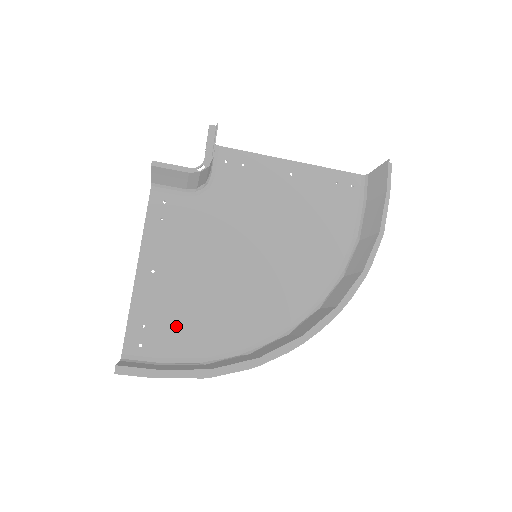
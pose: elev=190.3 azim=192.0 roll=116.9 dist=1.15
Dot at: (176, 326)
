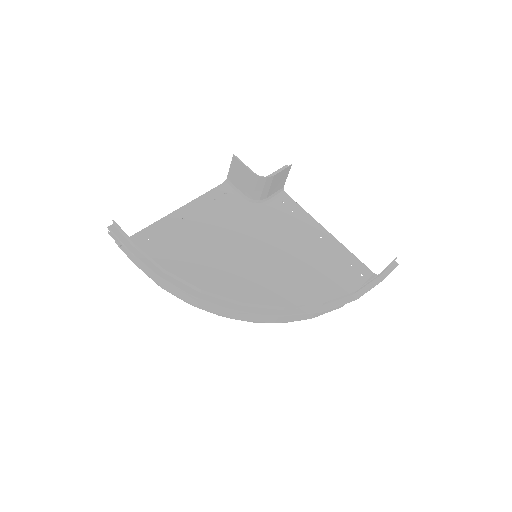
Dot at: (168, 255)
